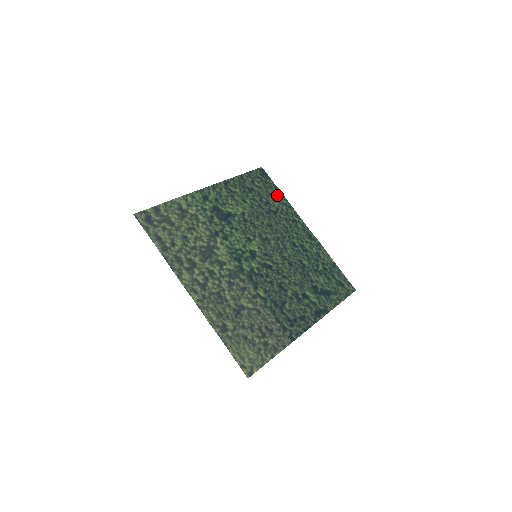
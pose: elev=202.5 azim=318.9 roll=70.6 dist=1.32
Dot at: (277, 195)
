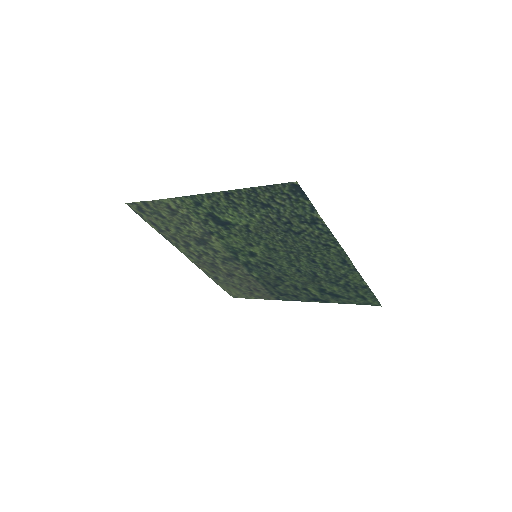
Dot at: (310, 218)
